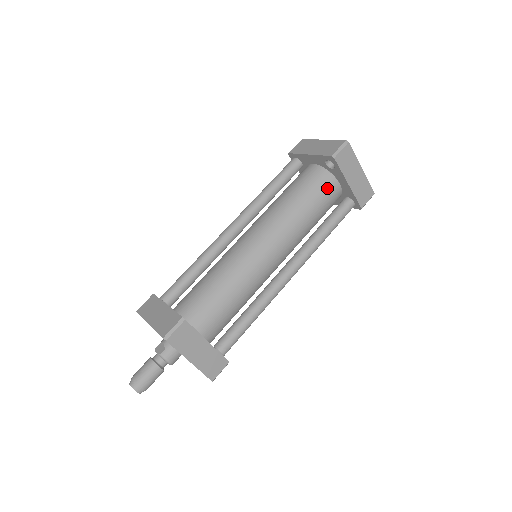
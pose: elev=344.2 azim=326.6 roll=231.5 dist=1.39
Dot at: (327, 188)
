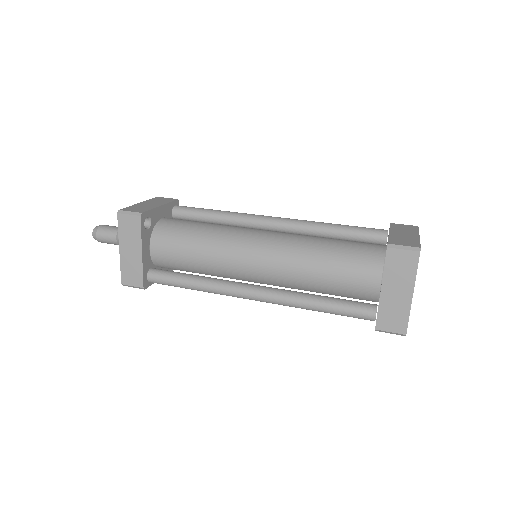
Dot at: (363, 272)
